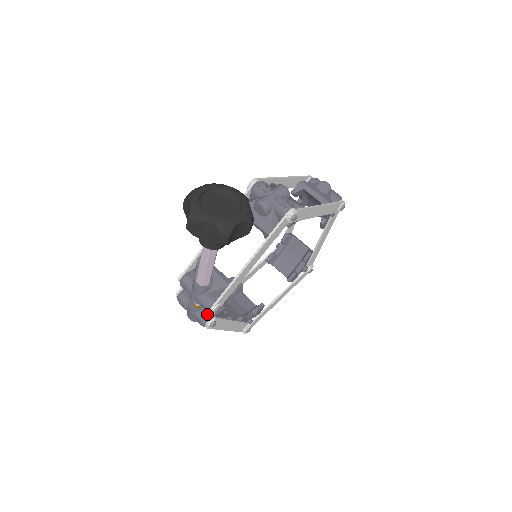
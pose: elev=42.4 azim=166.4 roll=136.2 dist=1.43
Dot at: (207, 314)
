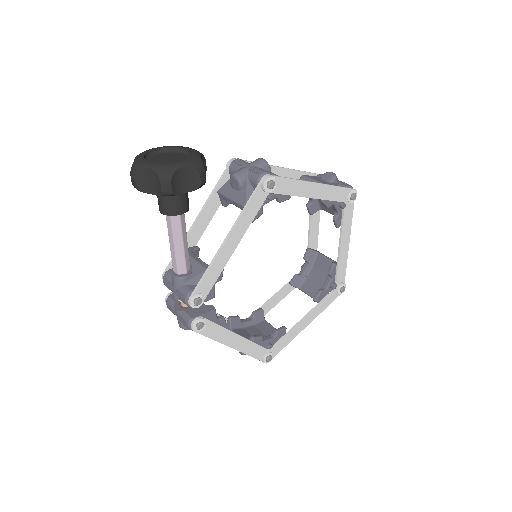
Dot at: (193, 314)
